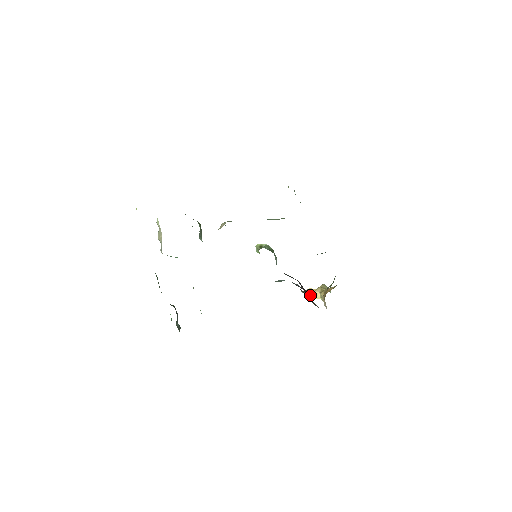
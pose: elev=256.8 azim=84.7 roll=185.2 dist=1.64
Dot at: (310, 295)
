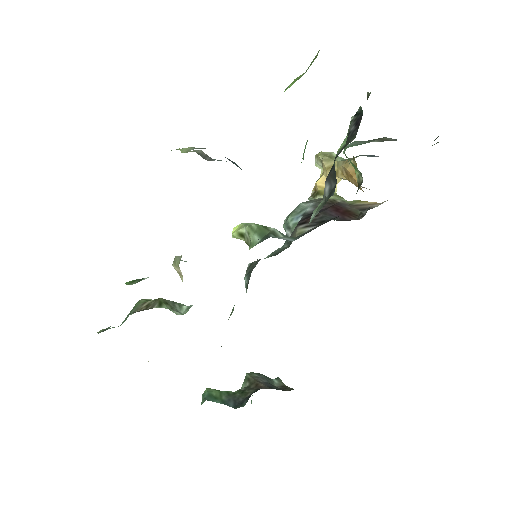
Dot at: occluded
